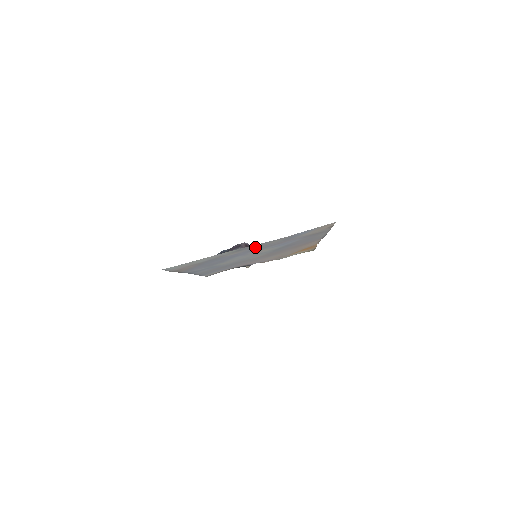
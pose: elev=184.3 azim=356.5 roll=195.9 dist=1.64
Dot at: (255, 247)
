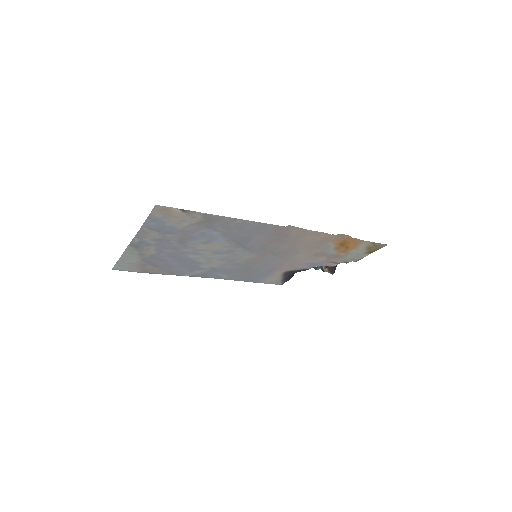
Dot at: (152, 243)
